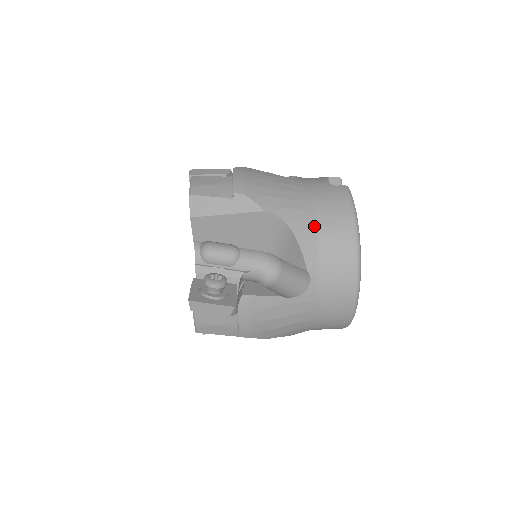
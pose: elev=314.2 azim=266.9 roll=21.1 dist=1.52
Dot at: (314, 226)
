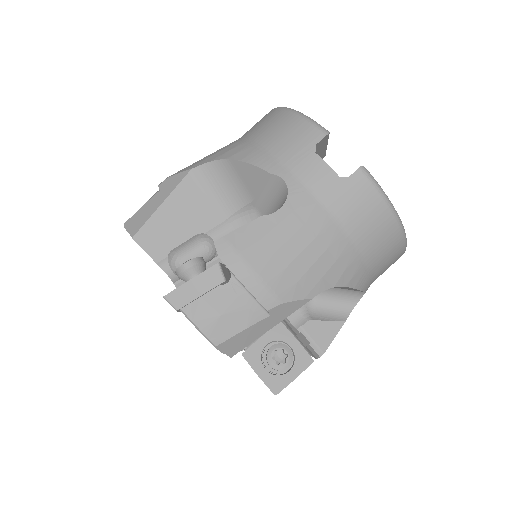
Dot at: (360, 259)
